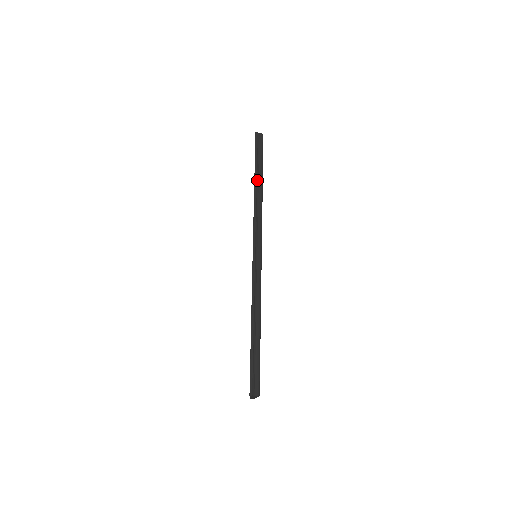
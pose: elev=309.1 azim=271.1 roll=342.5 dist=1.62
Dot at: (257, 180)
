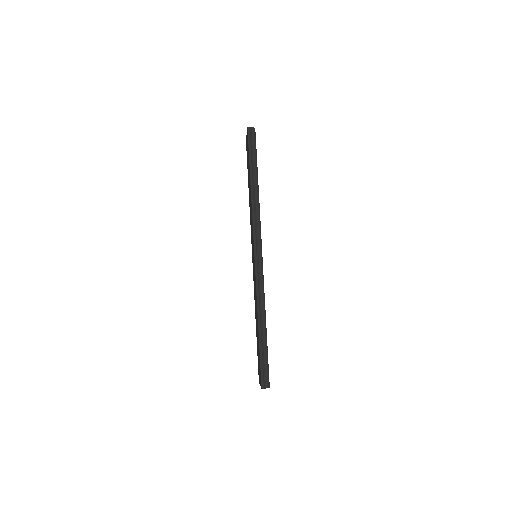
Dot at: (253, 181)
